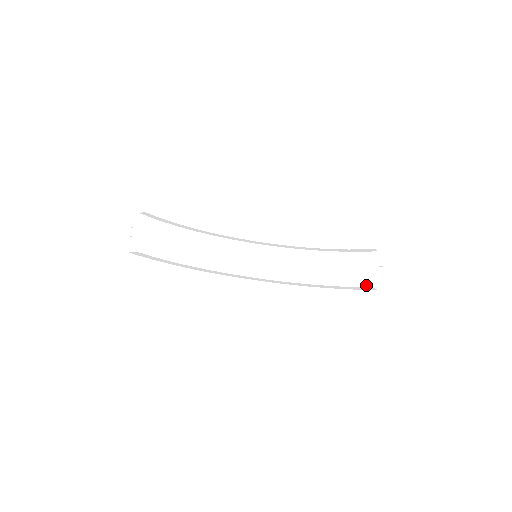
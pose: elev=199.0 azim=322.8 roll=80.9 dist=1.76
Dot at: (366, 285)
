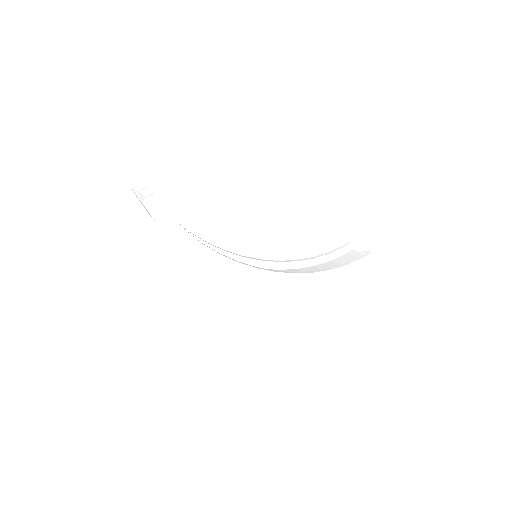
Dot at: (365, 255)
